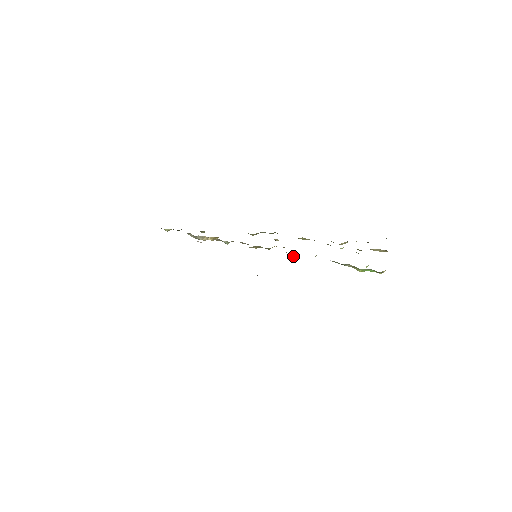
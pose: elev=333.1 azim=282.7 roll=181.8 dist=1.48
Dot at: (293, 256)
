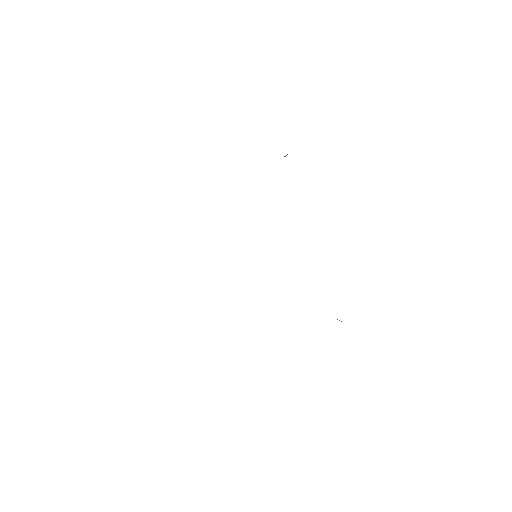
Dot at: occluded
